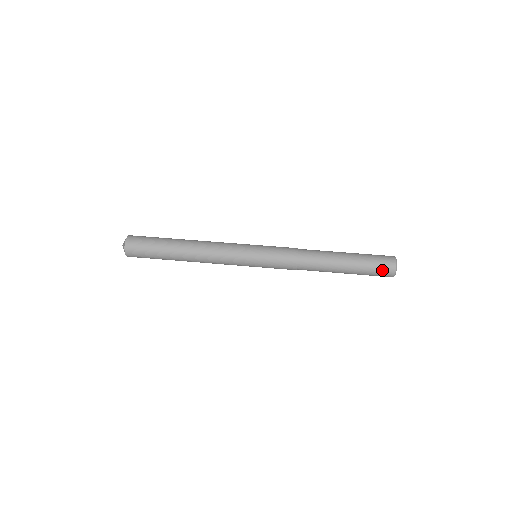
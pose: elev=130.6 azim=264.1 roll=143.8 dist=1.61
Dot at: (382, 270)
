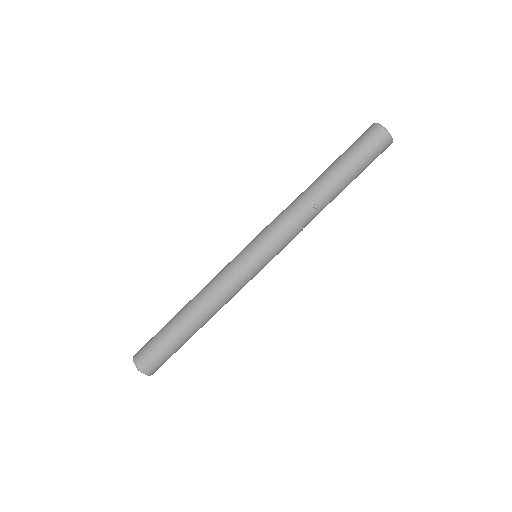
Dot at: (380, 152)
